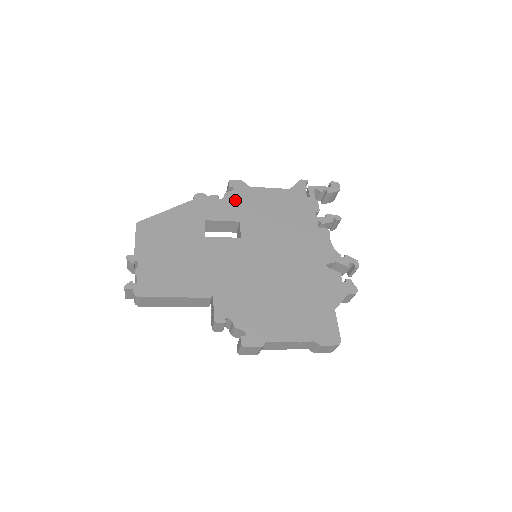
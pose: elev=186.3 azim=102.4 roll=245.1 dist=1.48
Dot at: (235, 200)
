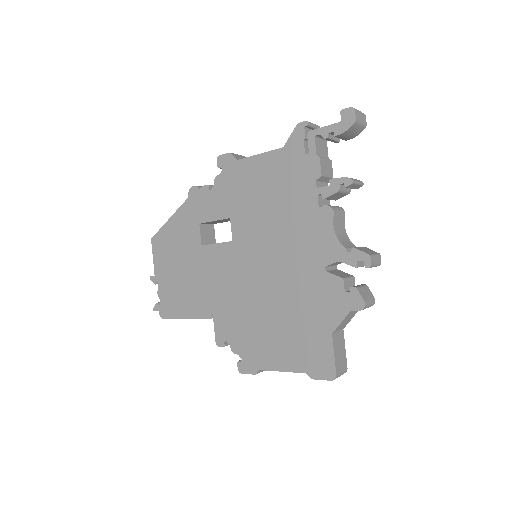
Dot at: (224, 187)
